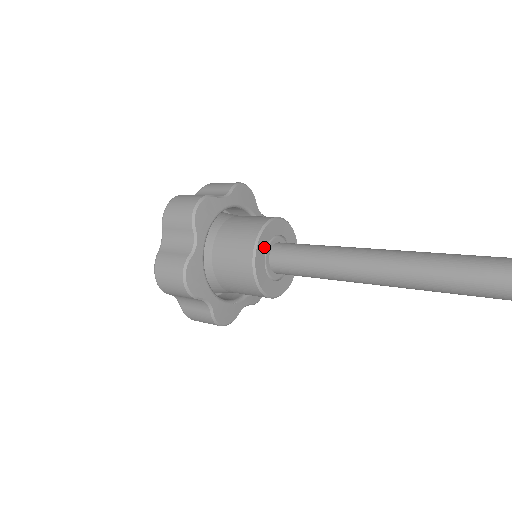
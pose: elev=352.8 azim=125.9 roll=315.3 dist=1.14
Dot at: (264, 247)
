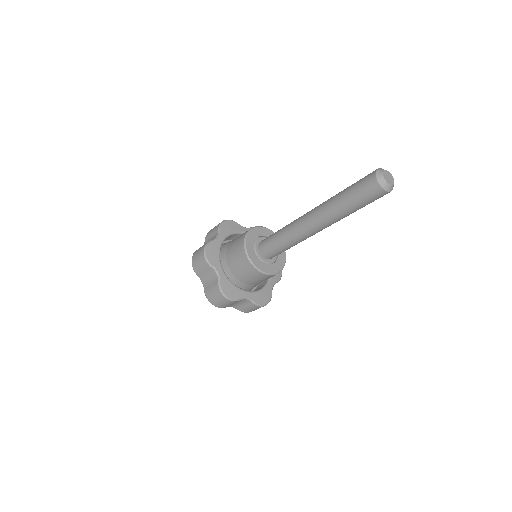
Dot at: (256, 236)
